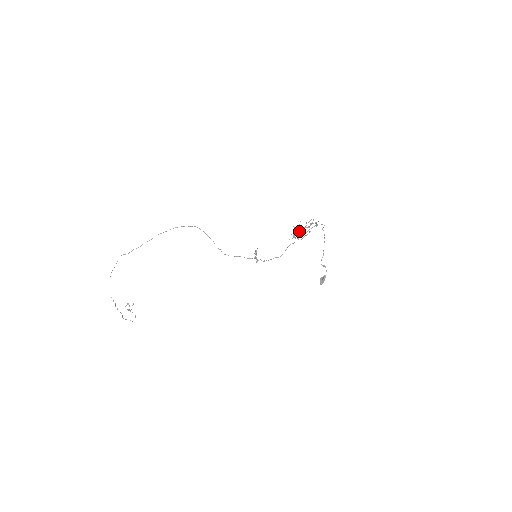
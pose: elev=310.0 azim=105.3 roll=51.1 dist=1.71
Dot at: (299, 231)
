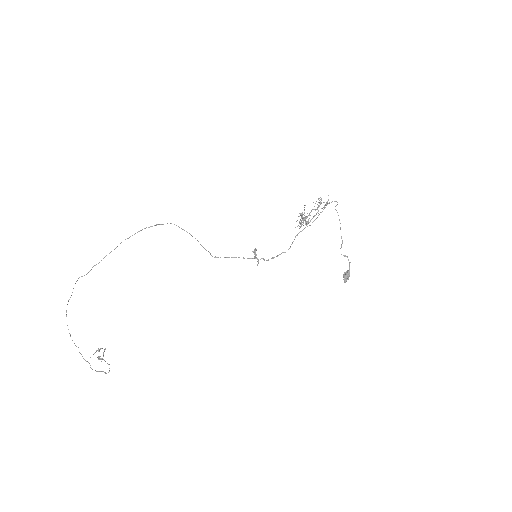
Dot at: (306, 216)
